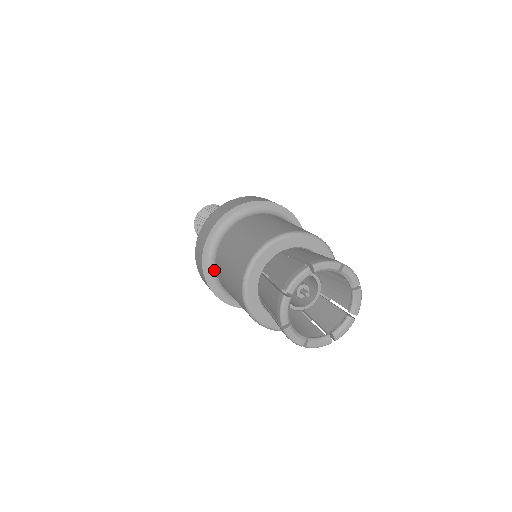
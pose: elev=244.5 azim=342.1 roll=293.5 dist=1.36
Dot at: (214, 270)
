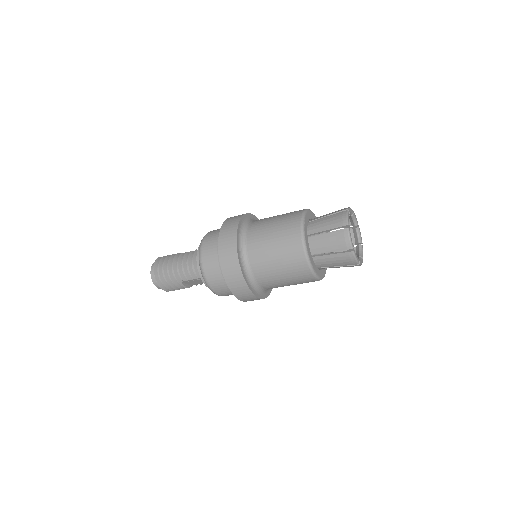
Dot at: (243, 238)
